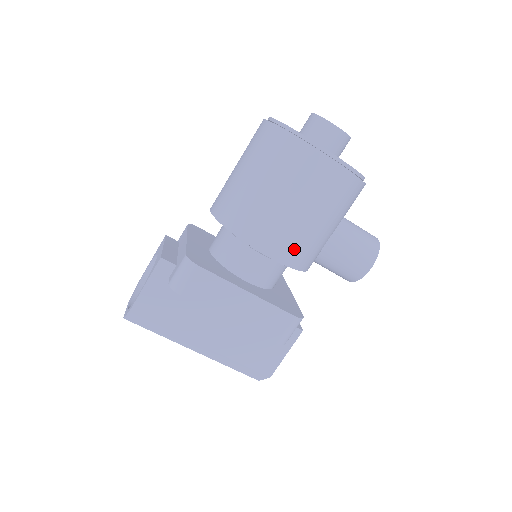
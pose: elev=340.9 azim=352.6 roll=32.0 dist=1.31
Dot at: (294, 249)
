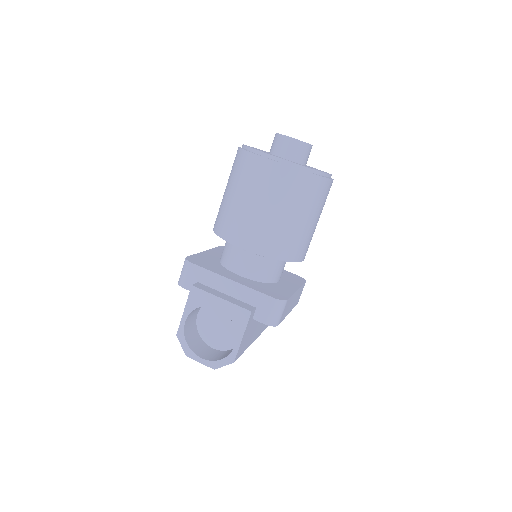
Dot at: occluded
